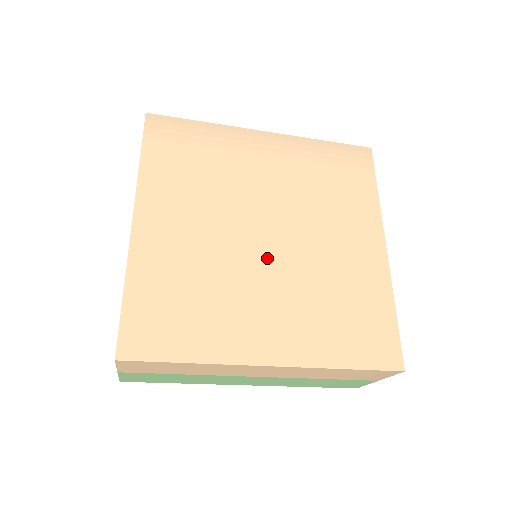
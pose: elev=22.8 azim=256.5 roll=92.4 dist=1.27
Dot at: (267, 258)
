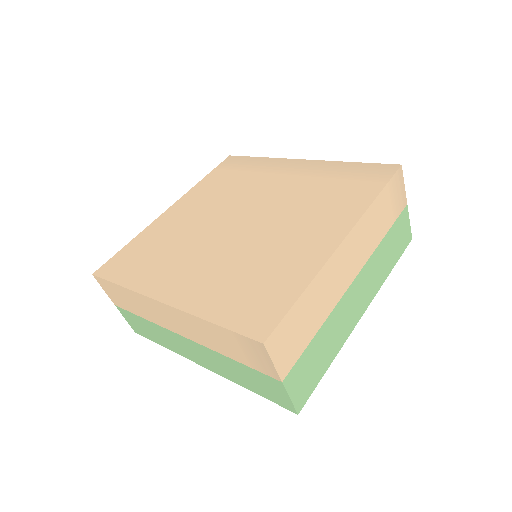
Dot at: (226, 236)
